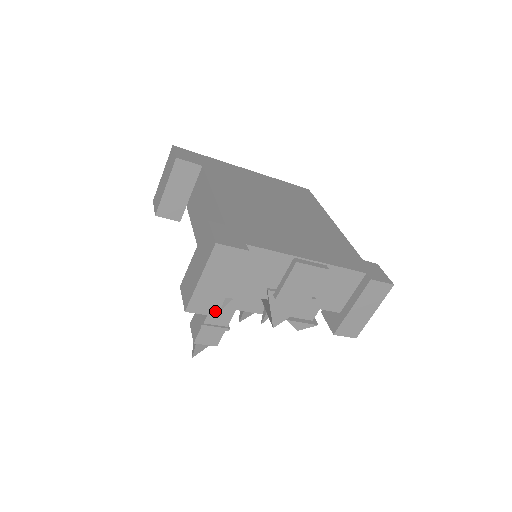
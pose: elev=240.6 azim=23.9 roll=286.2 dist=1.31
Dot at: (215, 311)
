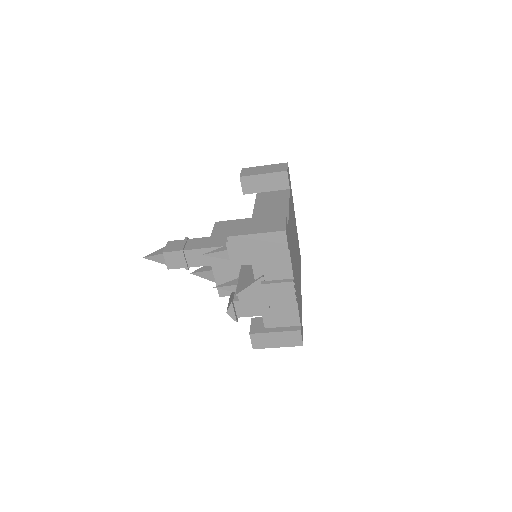
Dot at: (235, 254)
